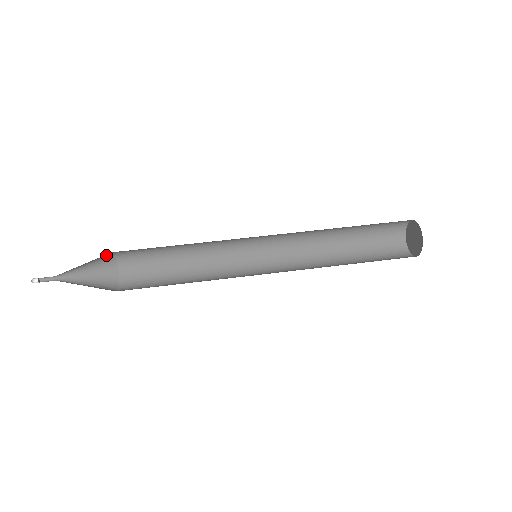
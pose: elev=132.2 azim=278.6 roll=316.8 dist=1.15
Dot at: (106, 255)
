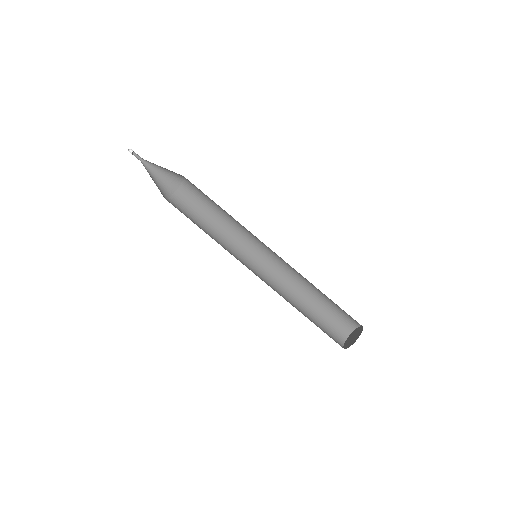
Dot at: occluded
